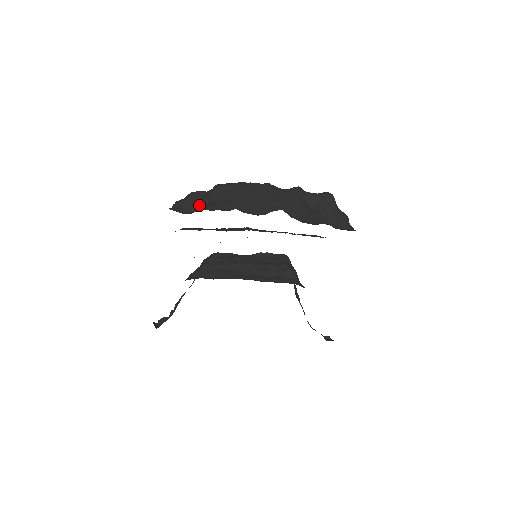
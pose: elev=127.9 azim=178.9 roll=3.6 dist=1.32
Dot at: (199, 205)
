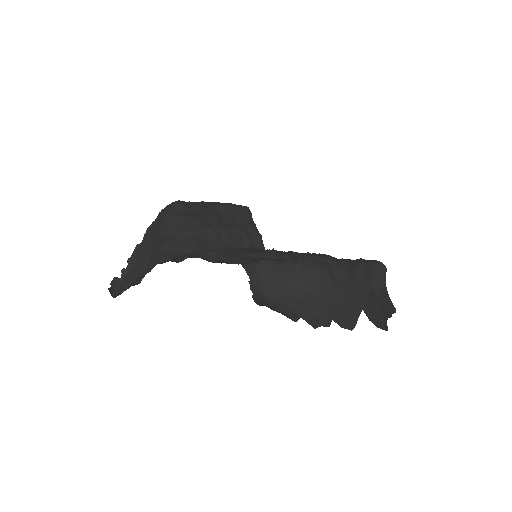
Dot at: (280, 290)
